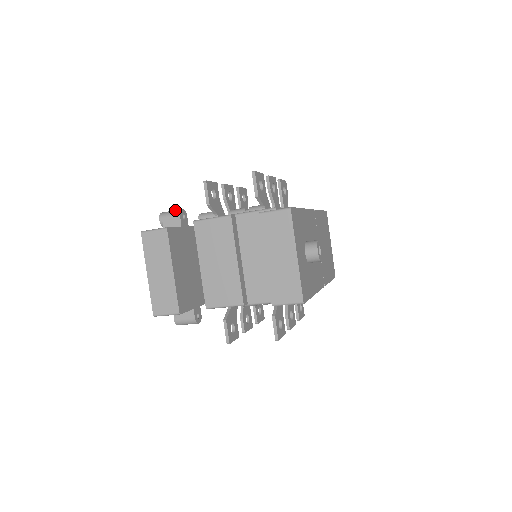
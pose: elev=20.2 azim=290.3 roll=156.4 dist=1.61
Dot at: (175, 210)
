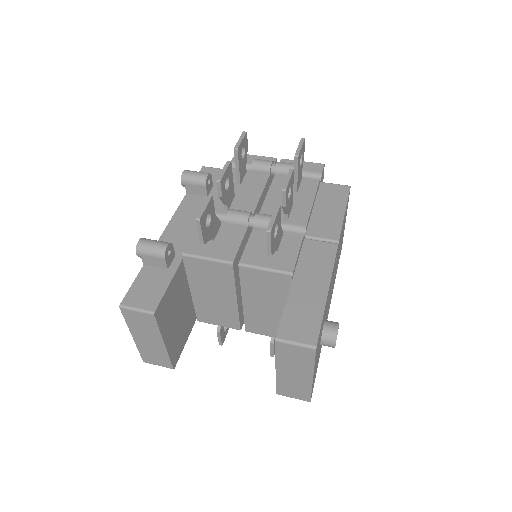
Dot at: (157, 247)
